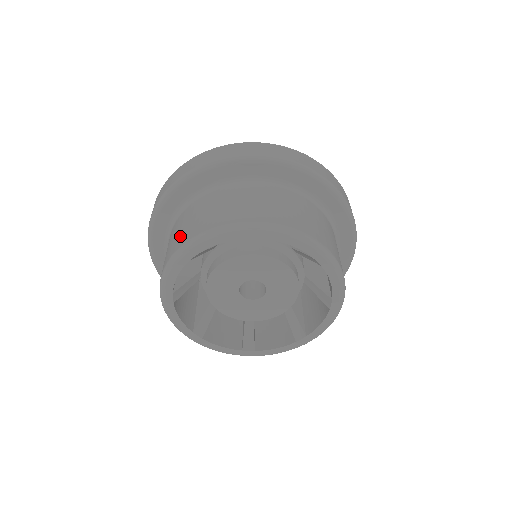
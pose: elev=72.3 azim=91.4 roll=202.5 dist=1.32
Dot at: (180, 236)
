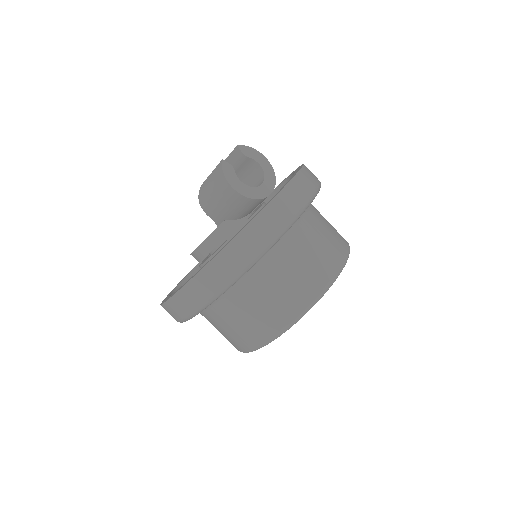
Dot at: occluded
